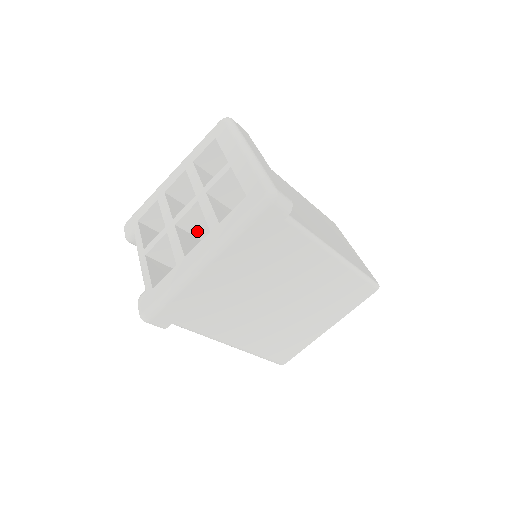
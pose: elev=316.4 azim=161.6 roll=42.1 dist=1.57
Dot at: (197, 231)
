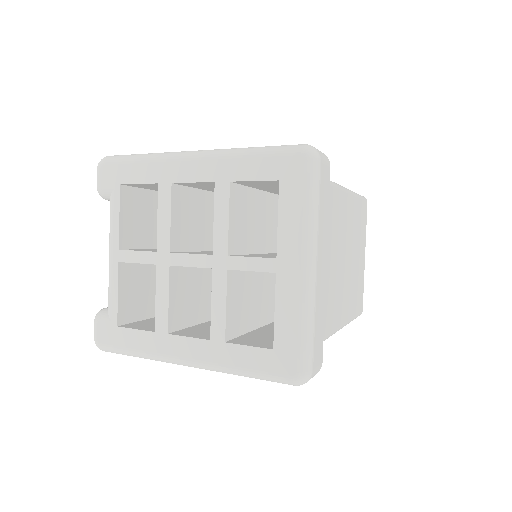
Dot at: occluded
